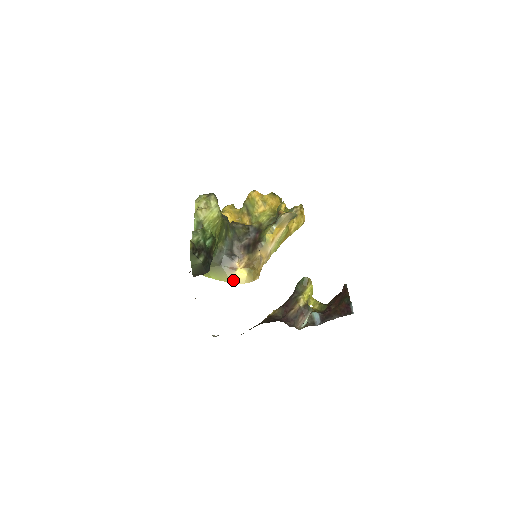
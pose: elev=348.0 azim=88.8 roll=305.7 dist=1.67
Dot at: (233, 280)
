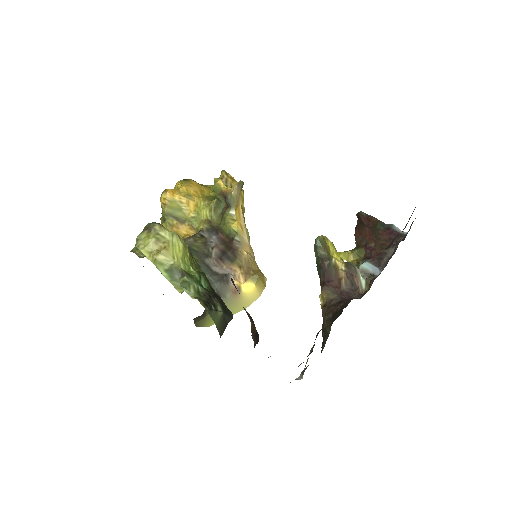
Dot at: (246, 303)
